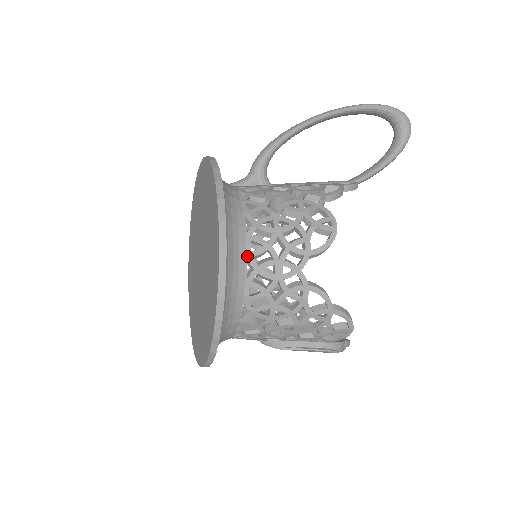
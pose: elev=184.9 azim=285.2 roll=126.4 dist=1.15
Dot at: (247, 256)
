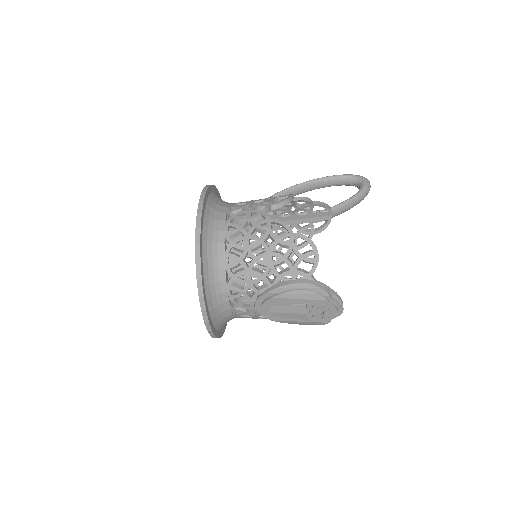
Dot at: (227, 212)
